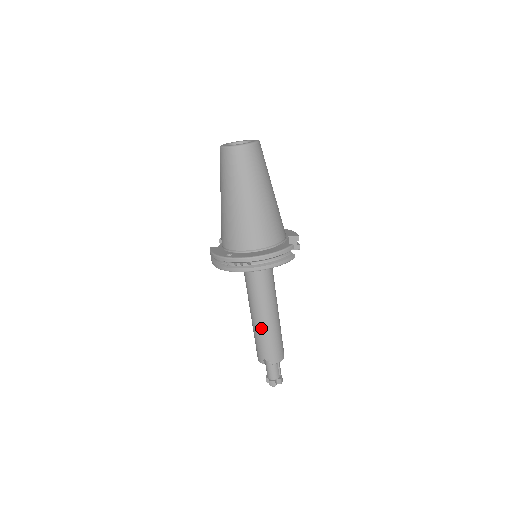
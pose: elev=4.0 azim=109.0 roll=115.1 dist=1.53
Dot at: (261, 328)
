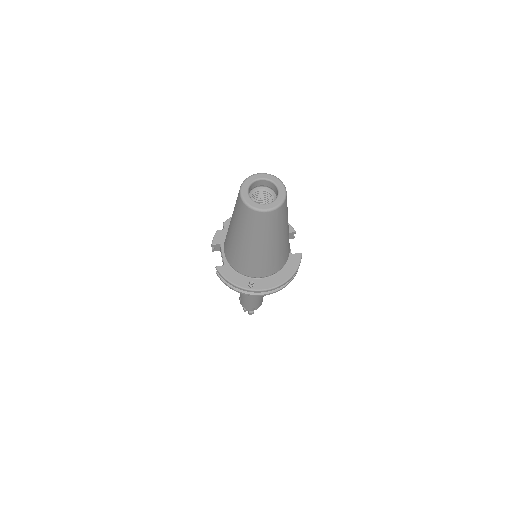
Dot at: (255, 297)
